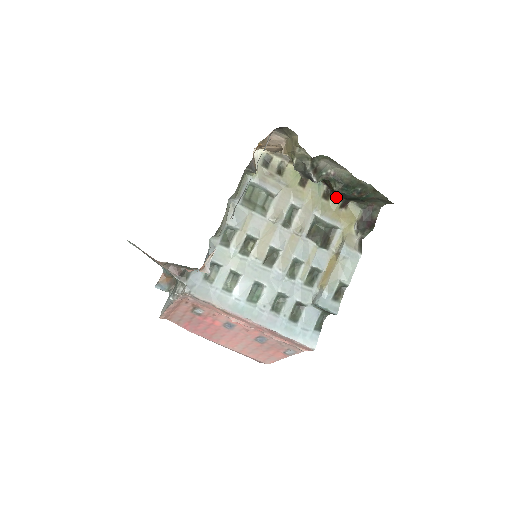
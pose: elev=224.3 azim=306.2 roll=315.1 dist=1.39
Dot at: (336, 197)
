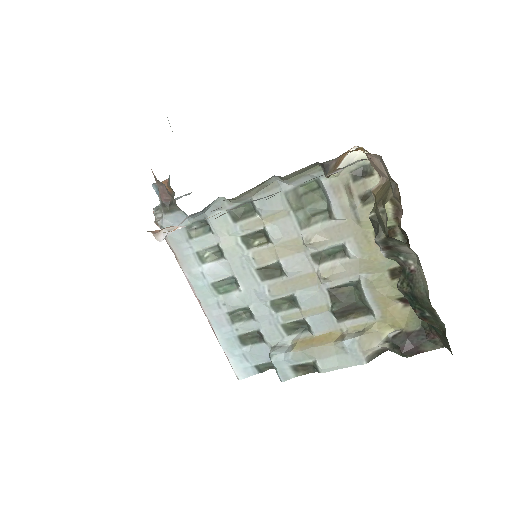
Dot at: occluded
